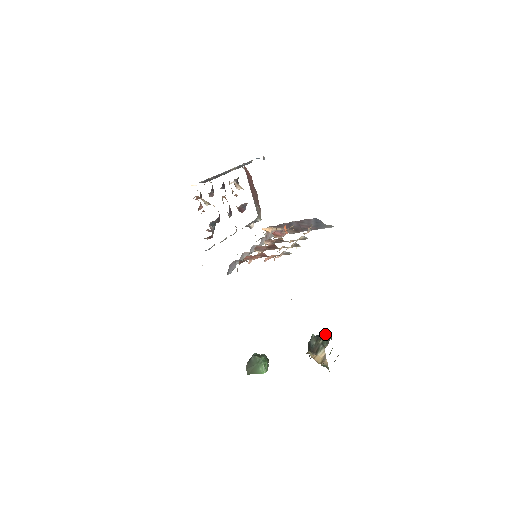
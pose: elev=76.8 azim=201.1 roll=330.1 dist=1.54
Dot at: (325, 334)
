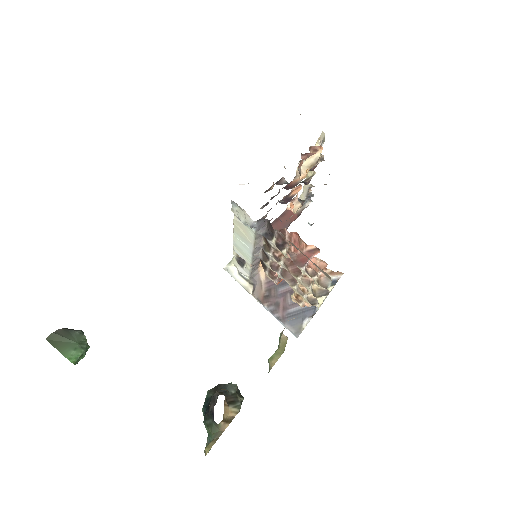
Dot at: occluded
